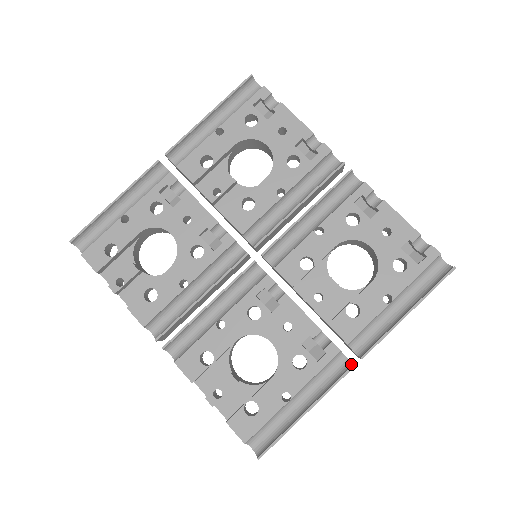
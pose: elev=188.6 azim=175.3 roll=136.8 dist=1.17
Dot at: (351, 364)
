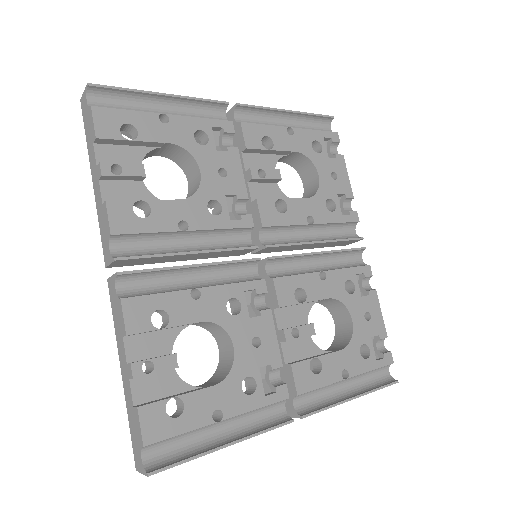
Dot at: (289, 418)
